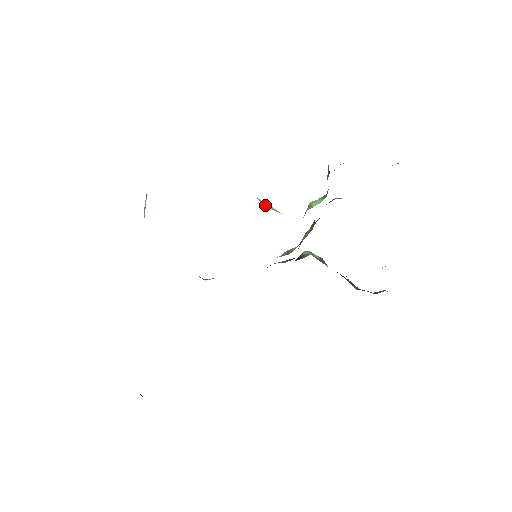
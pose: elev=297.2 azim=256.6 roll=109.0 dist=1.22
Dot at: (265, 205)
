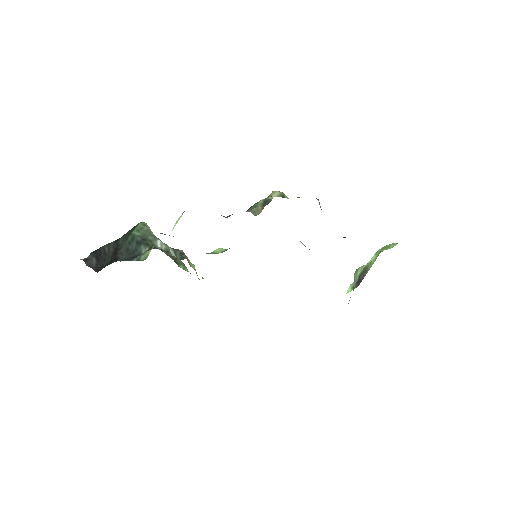
Dot at: occluded
